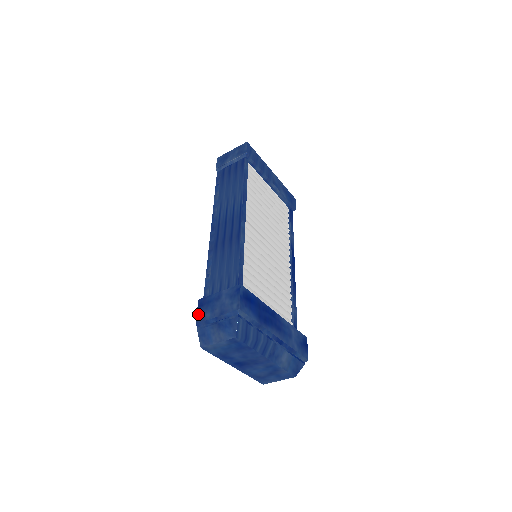
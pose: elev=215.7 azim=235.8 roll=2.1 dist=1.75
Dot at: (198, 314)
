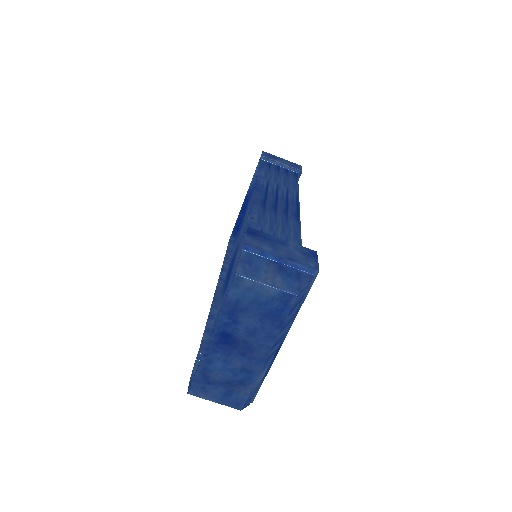
Dot at: (249, 238)
